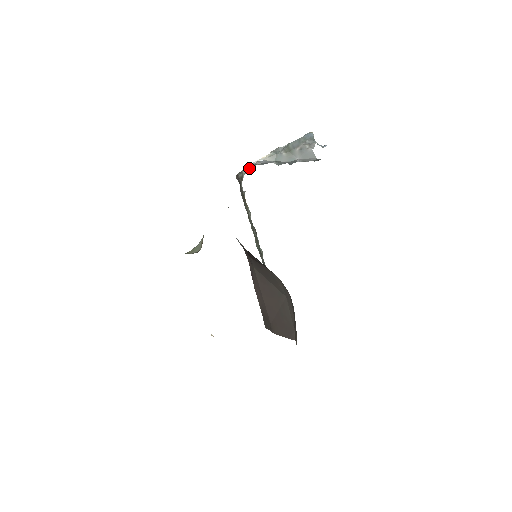
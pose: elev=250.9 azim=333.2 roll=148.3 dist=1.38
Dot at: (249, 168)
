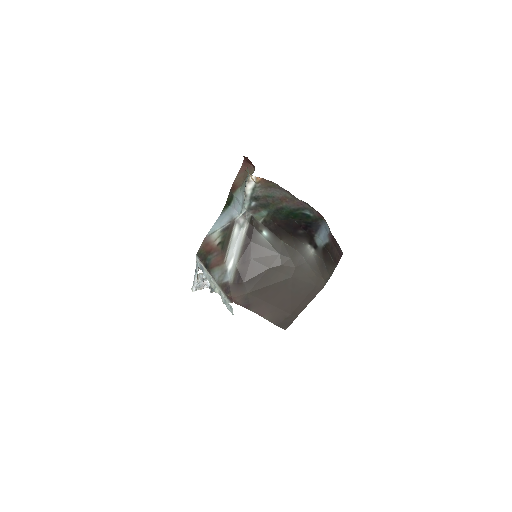
Dot at: occluded
